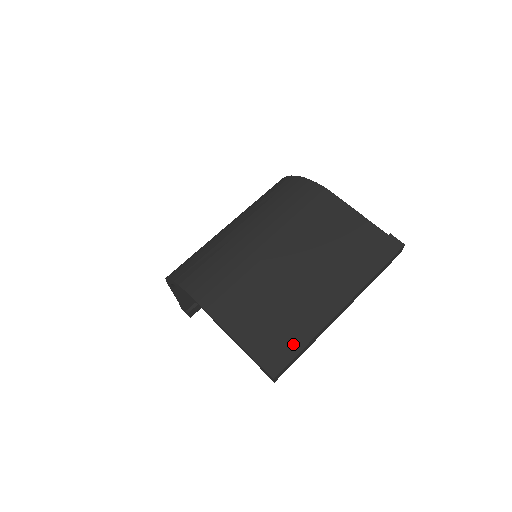
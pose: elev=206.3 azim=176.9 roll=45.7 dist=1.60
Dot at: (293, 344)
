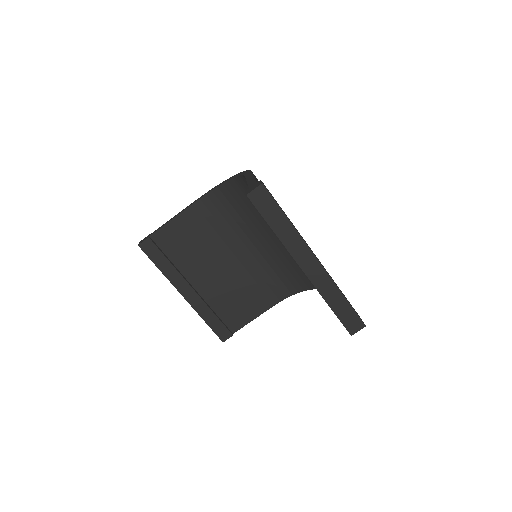
Dot at: occluded
